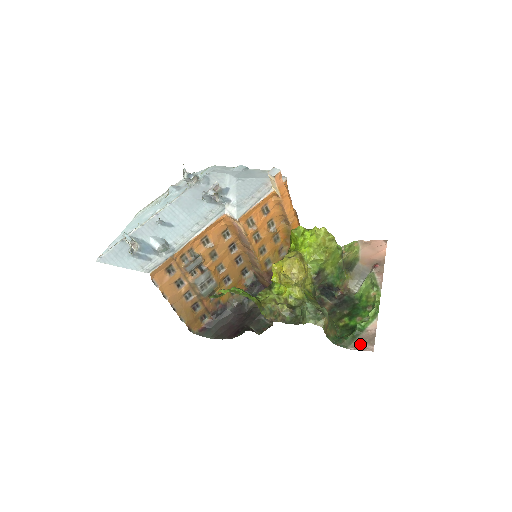
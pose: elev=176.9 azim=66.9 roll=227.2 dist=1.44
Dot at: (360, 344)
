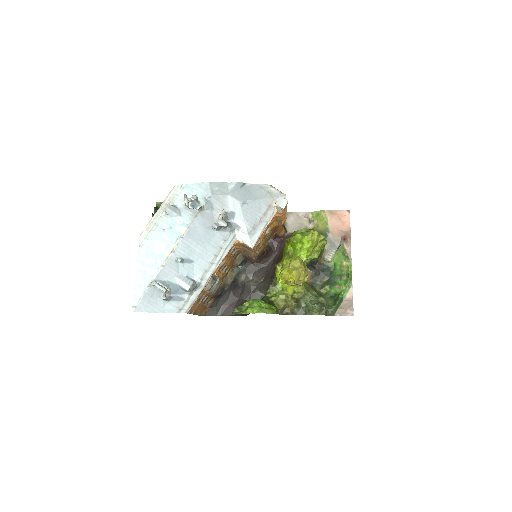
Dot at: (343, 311)
